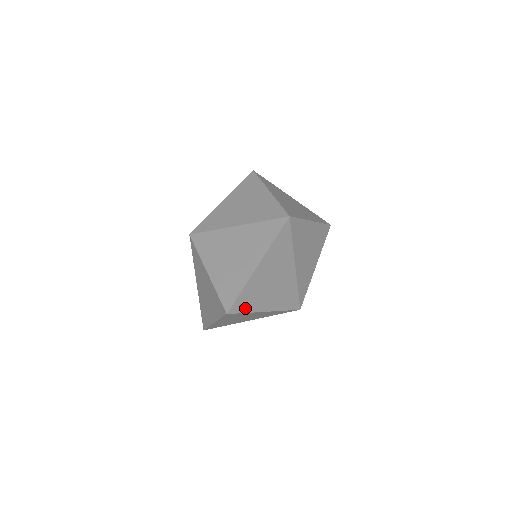
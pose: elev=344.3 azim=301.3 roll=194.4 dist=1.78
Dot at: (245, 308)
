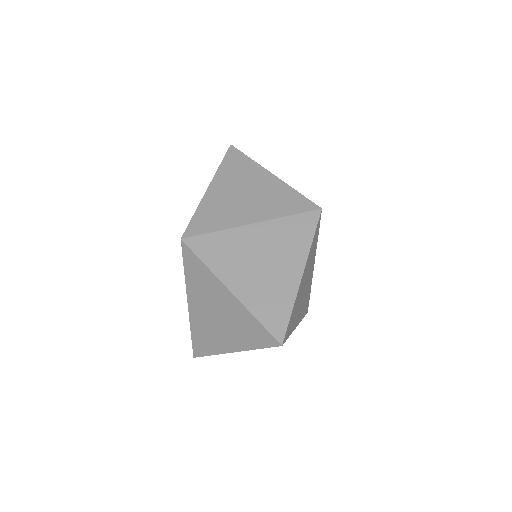
Dot at: (289, 331)
